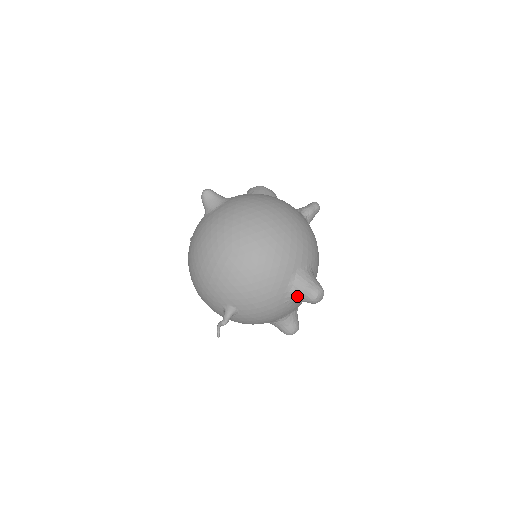
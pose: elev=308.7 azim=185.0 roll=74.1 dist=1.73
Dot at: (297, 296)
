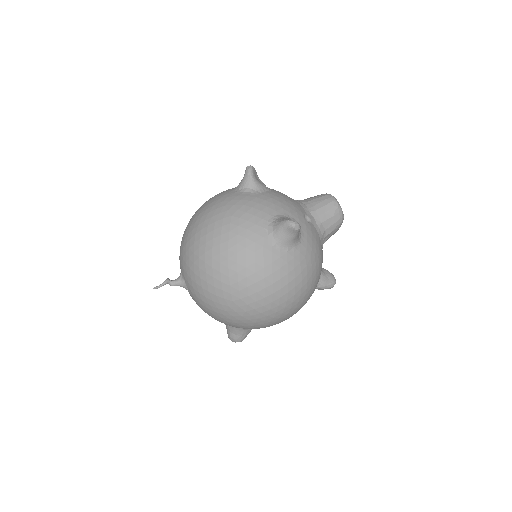
Dot at: (227, 327)
